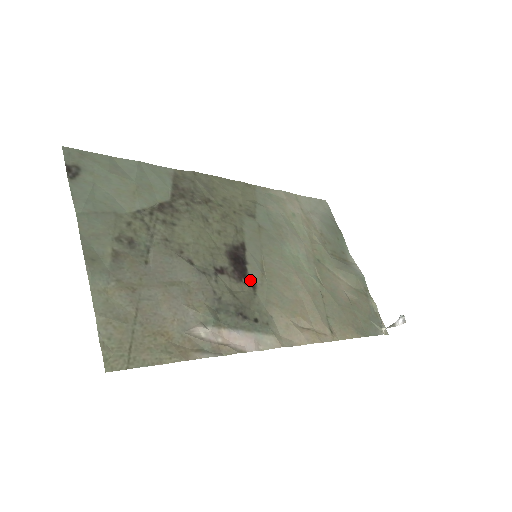
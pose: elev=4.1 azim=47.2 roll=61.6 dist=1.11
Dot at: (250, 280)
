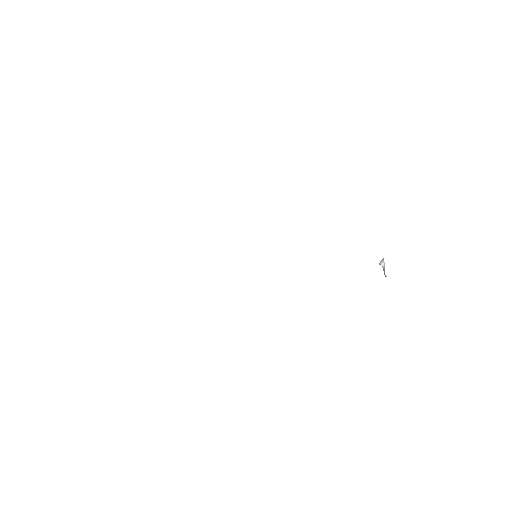
Dot at: occluded
